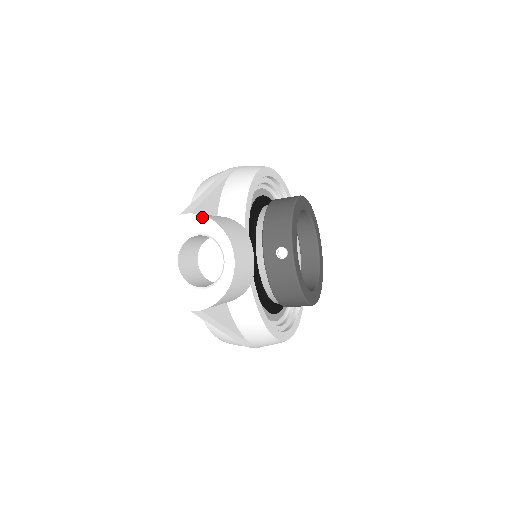
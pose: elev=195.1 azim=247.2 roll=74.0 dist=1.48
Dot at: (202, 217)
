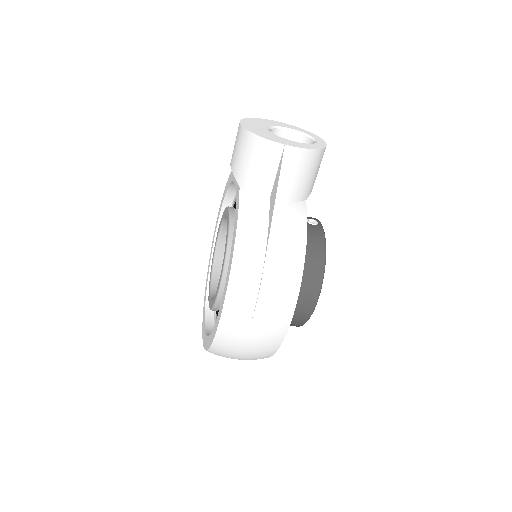
Dot at: (293, 126)
